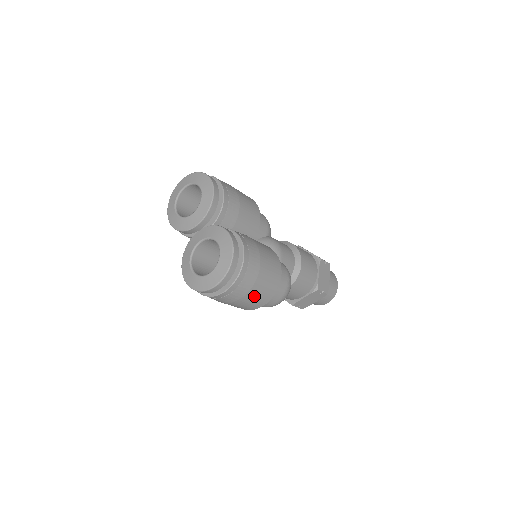
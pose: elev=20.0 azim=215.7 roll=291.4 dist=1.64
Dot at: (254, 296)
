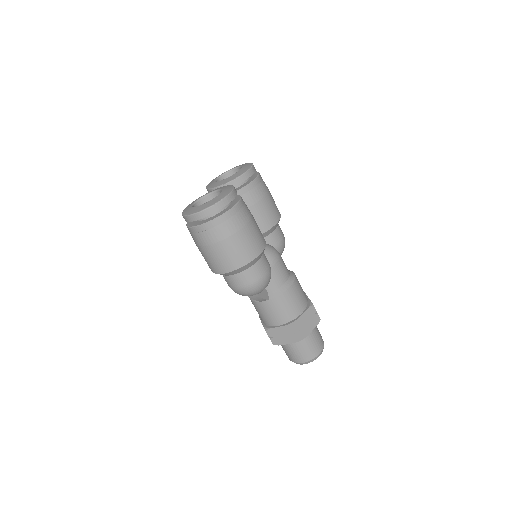
Dot at: (223, 251)
